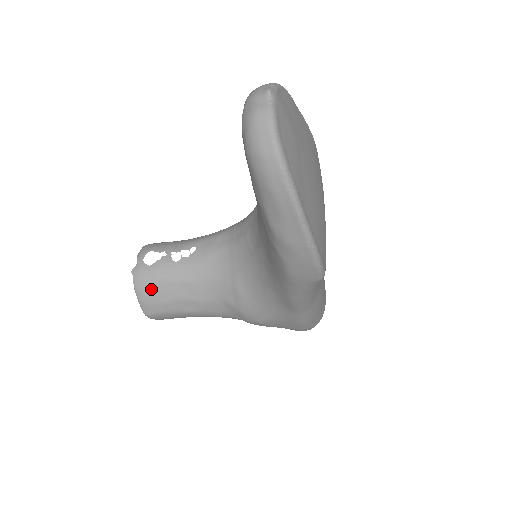
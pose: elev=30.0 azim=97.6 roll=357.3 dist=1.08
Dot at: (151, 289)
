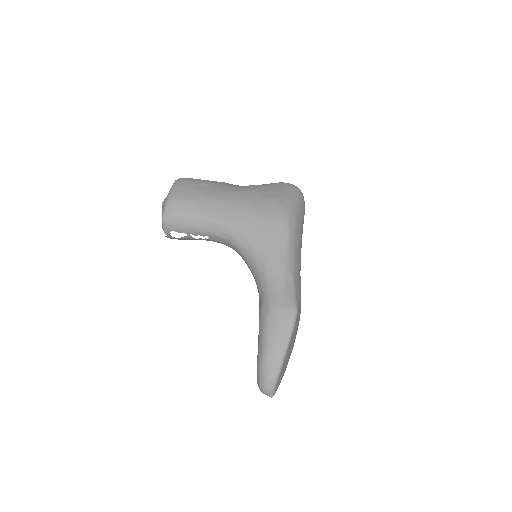
Dot at: occluded
